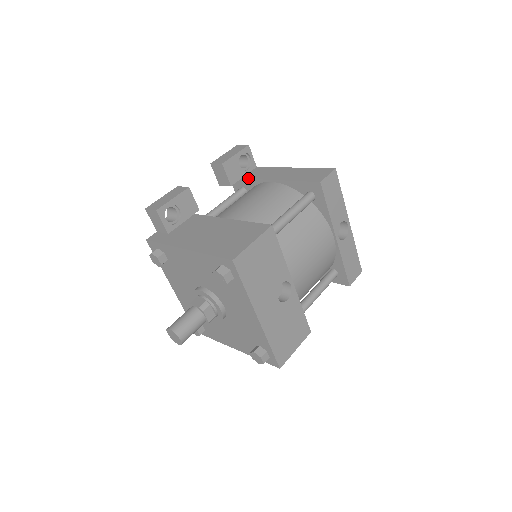
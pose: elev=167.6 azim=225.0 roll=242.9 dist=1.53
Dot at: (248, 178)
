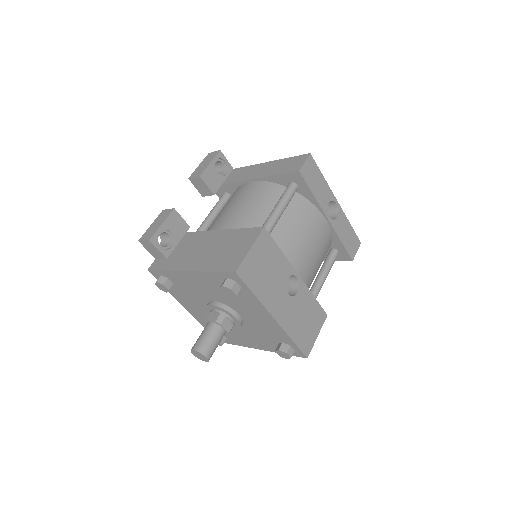
Dot at: (228, 183)
